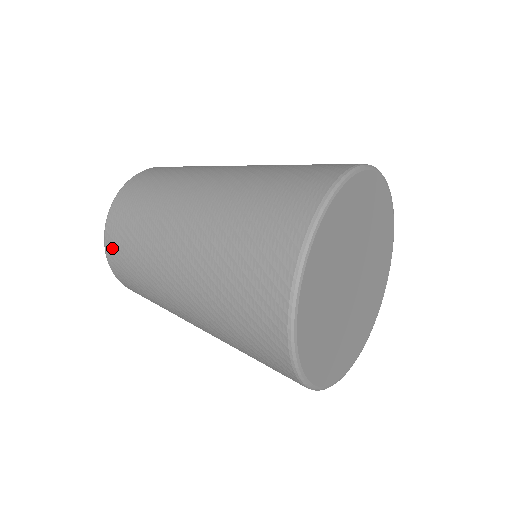
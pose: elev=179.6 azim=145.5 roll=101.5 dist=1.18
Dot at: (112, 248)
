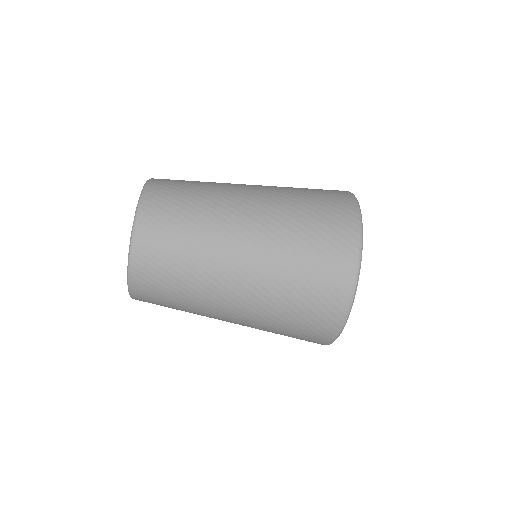
Dot at: (145, 250)
